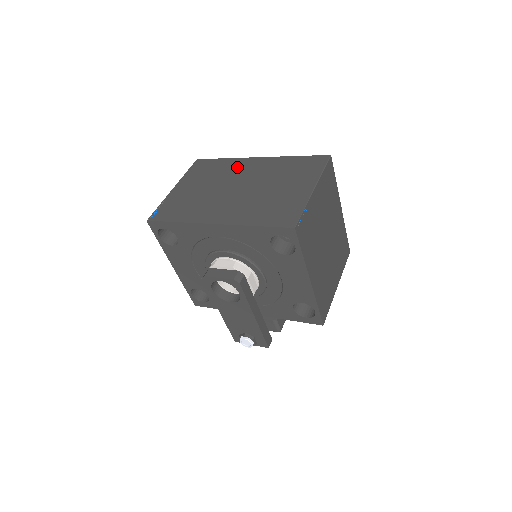
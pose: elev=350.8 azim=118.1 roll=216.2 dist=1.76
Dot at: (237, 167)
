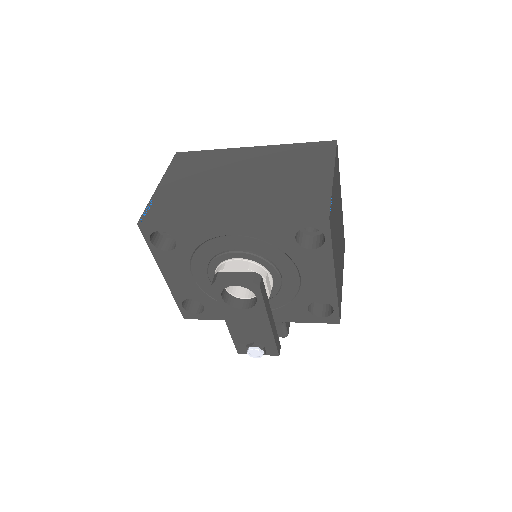
Dot at: (231, 158)
